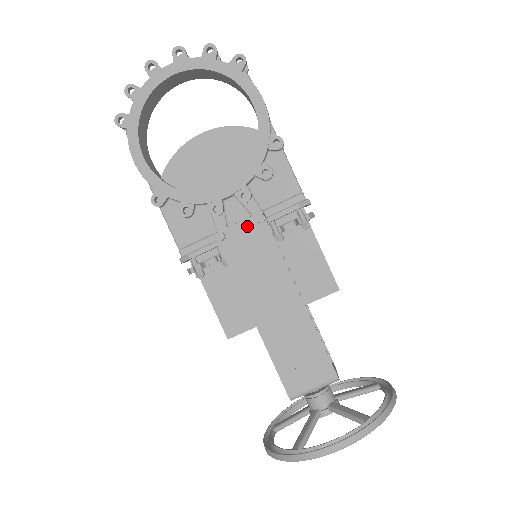
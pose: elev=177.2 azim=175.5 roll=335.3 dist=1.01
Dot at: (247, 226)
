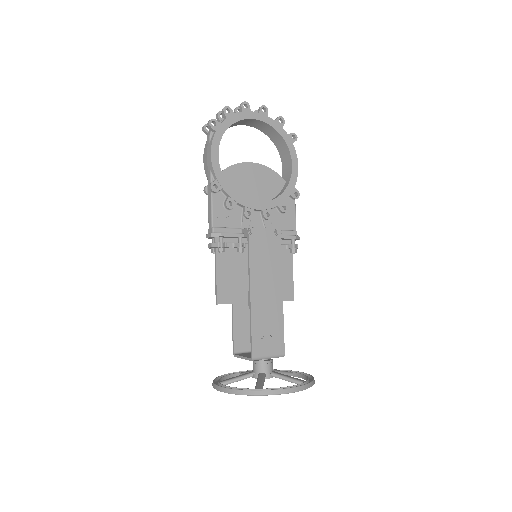
Dot at: (269, 233)
